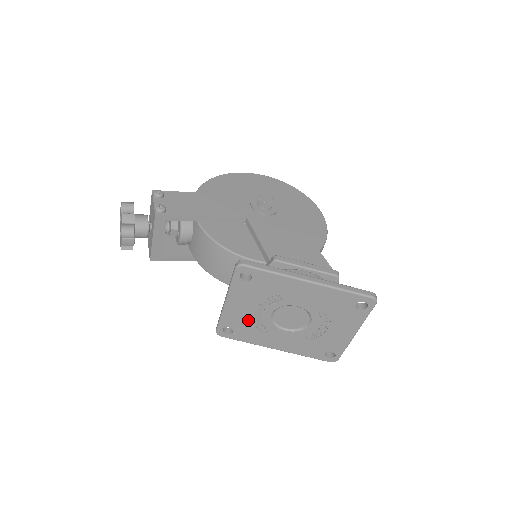
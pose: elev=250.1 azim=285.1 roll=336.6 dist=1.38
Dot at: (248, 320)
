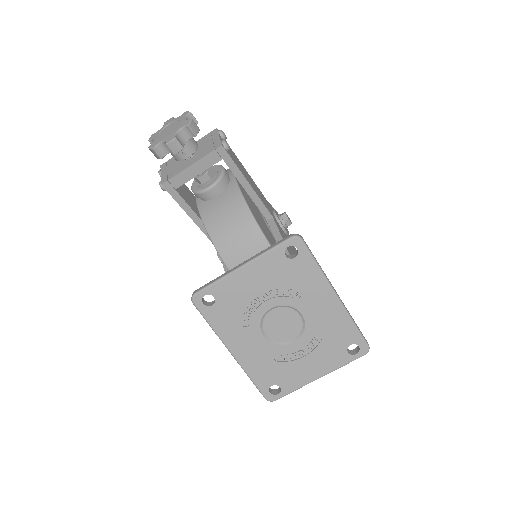
Dot at: (242, 301)
